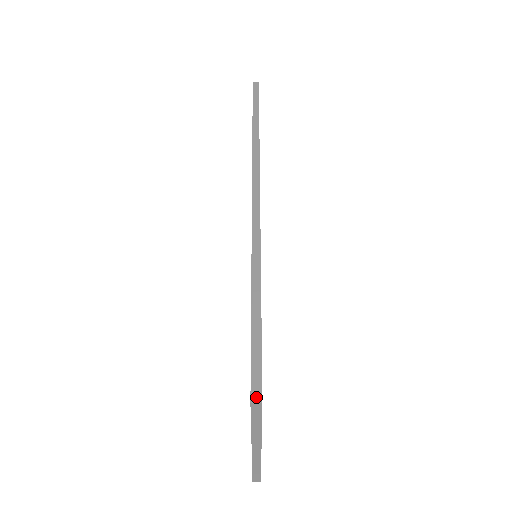
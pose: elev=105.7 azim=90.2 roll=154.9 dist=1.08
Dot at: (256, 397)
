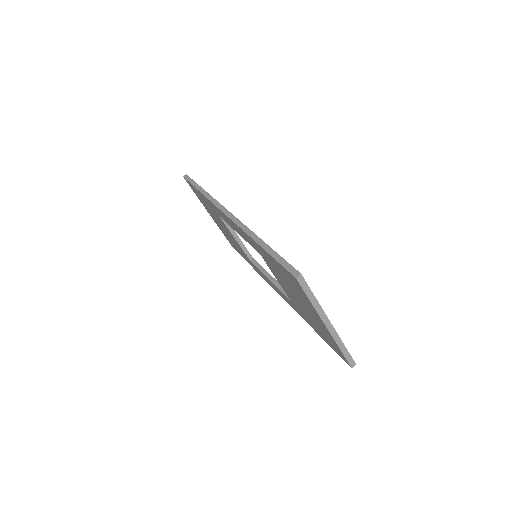
Dot at: (296, 274)
